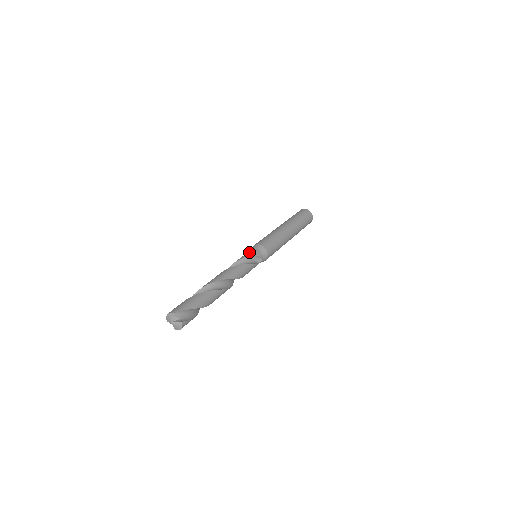
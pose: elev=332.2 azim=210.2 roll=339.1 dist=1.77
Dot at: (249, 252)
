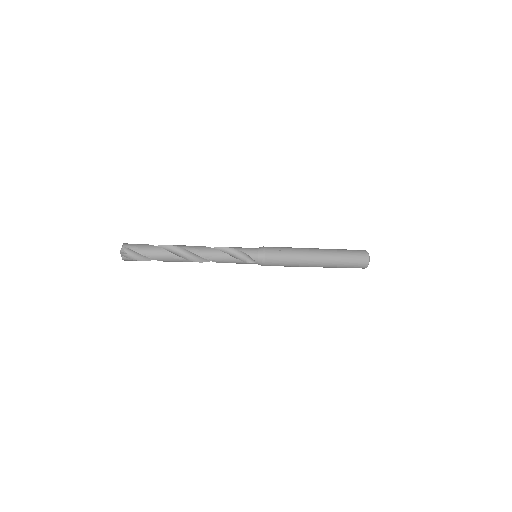
Dot at: (248, 248)
